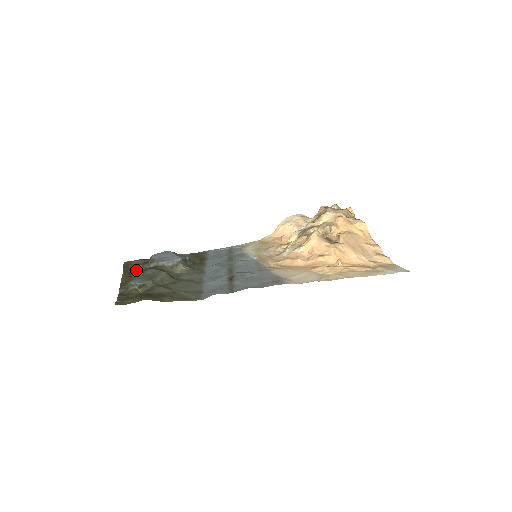
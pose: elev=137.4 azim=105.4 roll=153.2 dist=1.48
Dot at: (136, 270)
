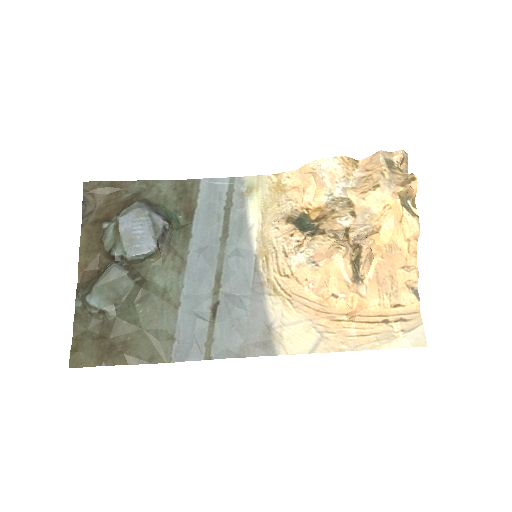
Dot at: (98, 233)
